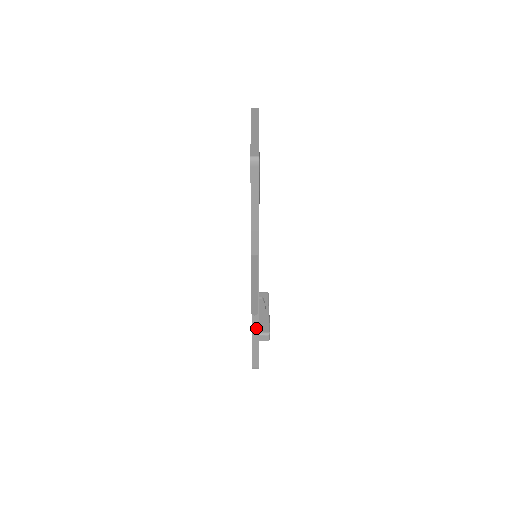
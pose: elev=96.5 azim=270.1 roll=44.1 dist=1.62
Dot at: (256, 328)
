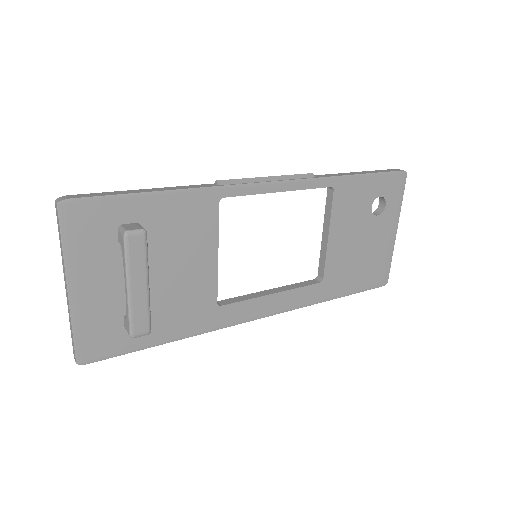
Dot at: (186, 188)
